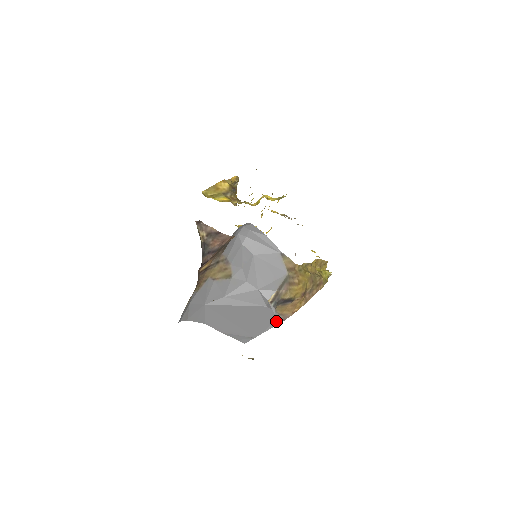
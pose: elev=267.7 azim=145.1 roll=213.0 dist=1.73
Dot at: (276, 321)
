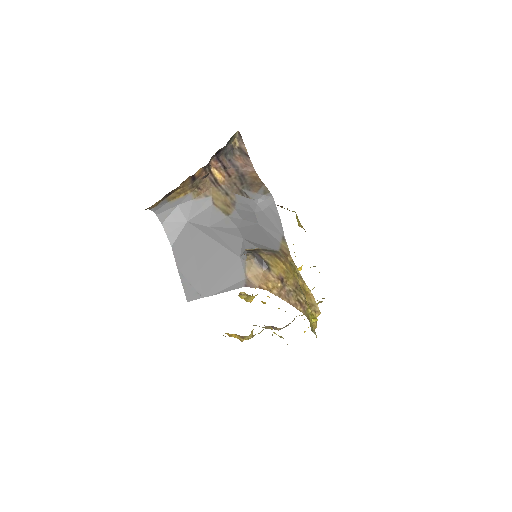
Dot at: (237, 284)
